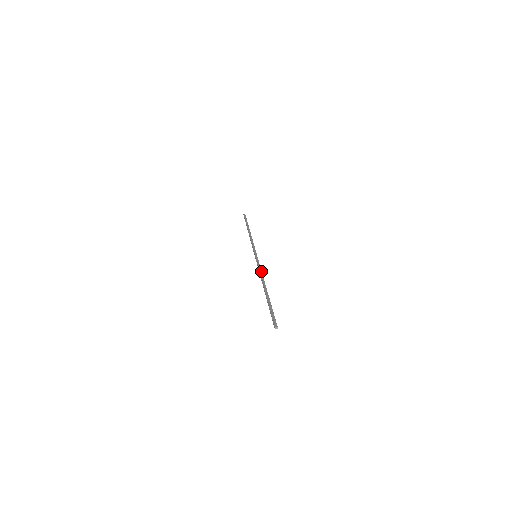
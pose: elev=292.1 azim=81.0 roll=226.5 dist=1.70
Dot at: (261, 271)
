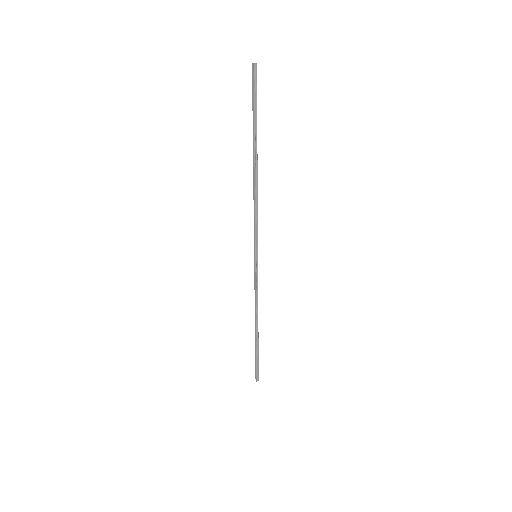
Dot at: (255, 208)
